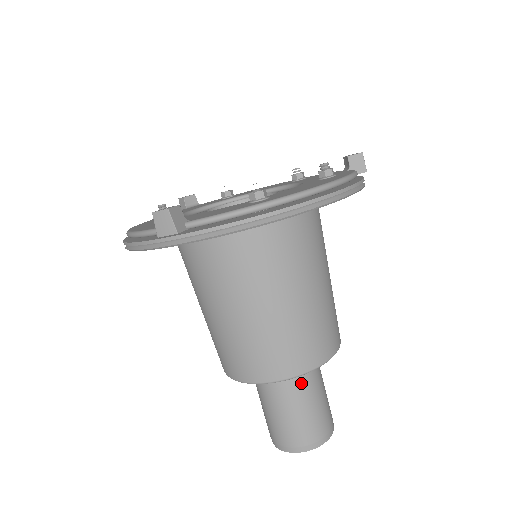
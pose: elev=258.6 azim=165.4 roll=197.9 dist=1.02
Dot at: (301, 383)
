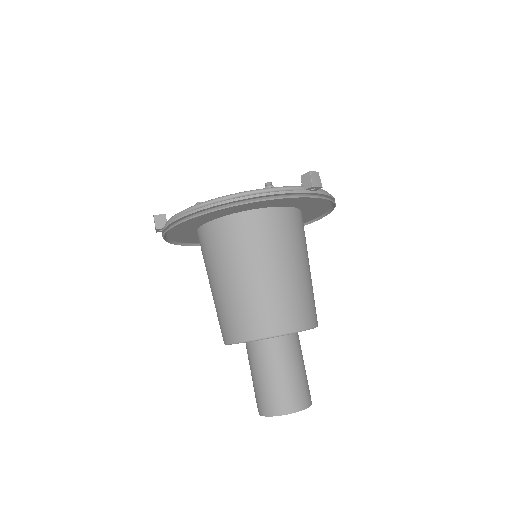
Dot at: (261, 356)
